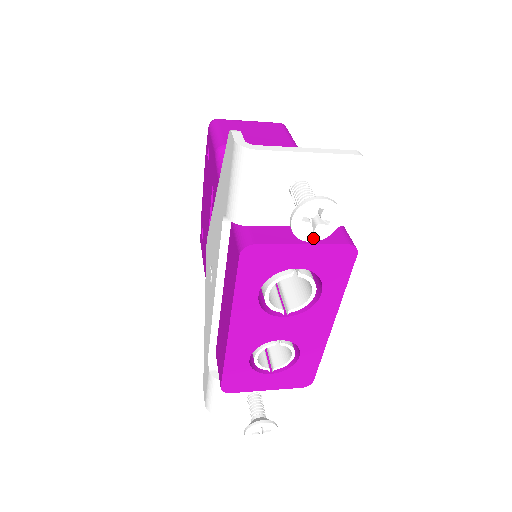
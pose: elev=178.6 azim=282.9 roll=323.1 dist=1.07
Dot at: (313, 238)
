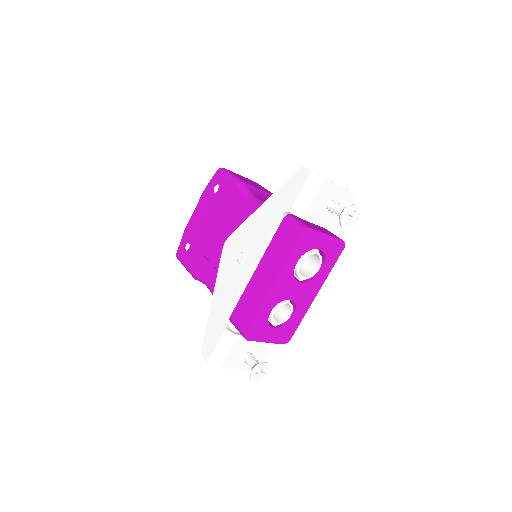
Dot at: (346, 227)
